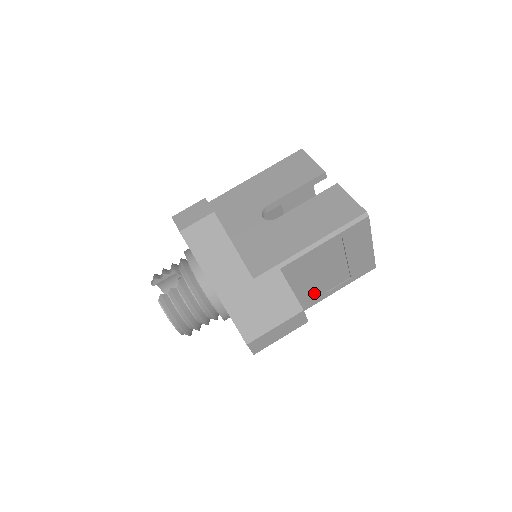
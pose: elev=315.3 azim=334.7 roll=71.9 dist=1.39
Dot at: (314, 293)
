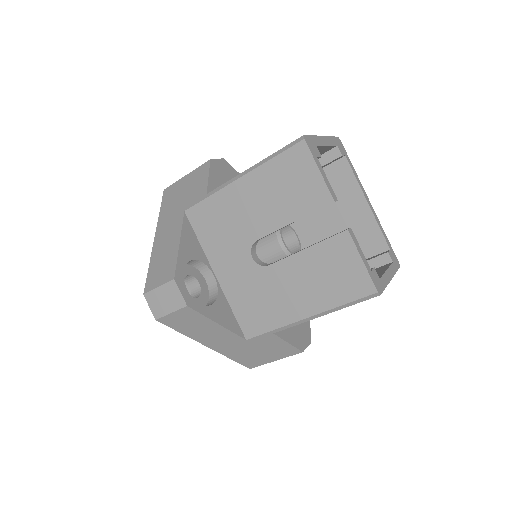
Dot at: occluded
